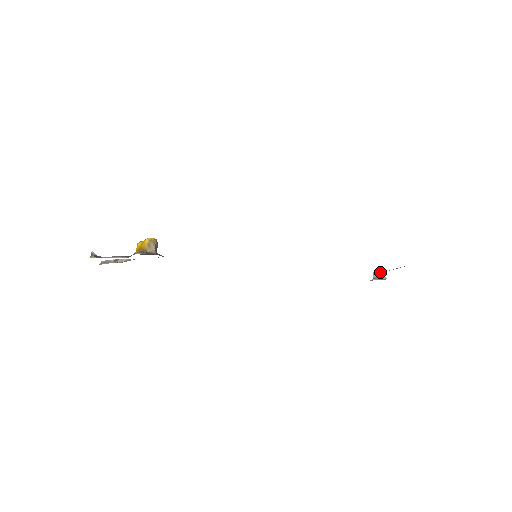
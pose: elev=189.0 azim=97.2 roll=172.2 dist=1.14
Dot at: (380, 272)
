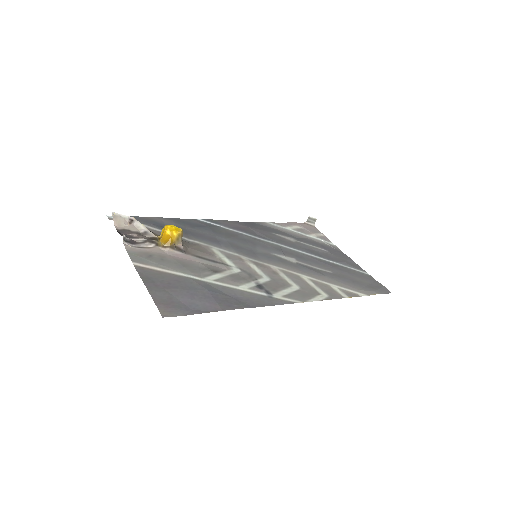
Dot at: (313, 219)
